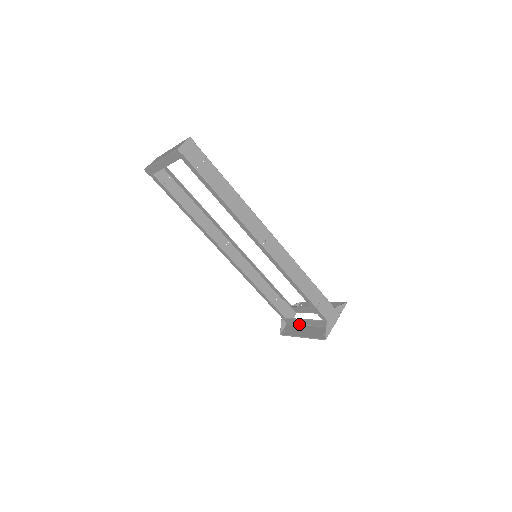
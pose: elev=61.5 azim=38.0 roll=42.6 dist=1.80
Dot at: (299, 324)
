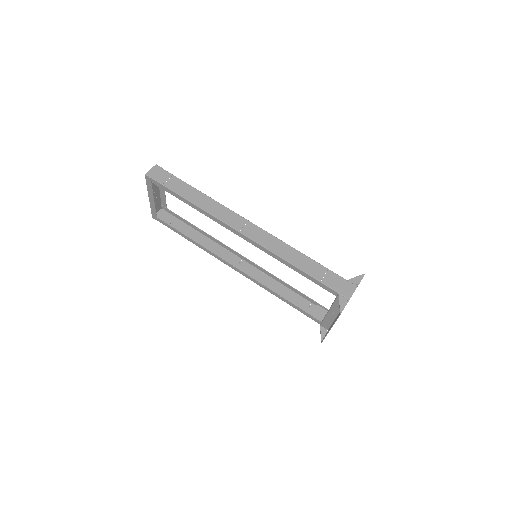
Dot at: (333, 321)
